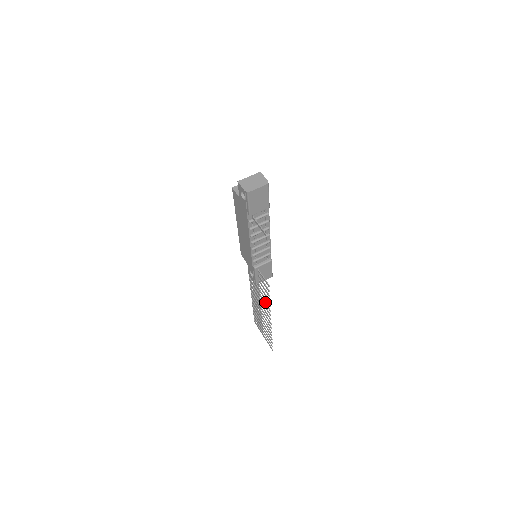
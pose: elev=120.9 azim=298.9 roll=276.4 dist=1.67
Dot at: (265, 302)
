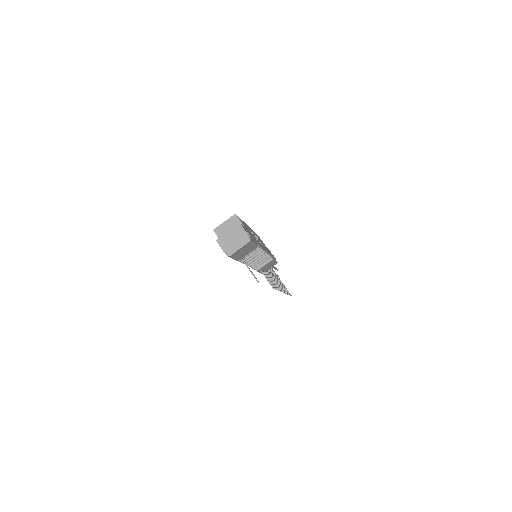
Dot at: (274, 282)
